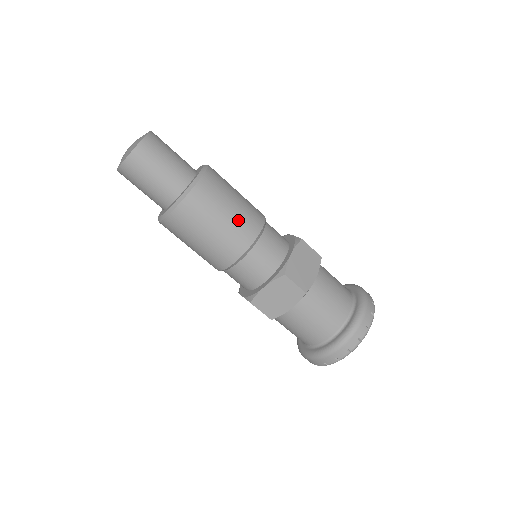
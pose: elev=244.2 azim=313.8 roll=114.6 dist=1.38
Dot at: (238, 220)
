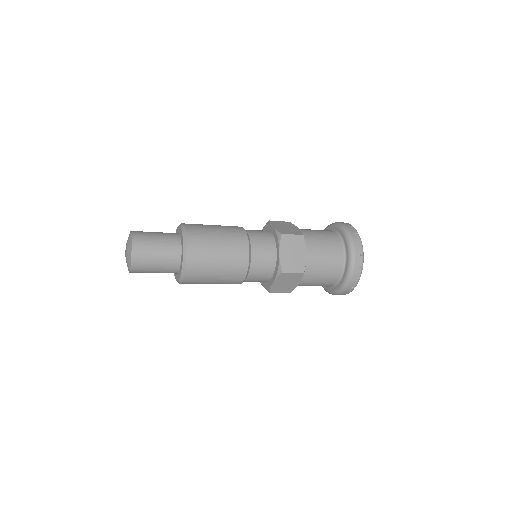
Dot at: (223, 282)
